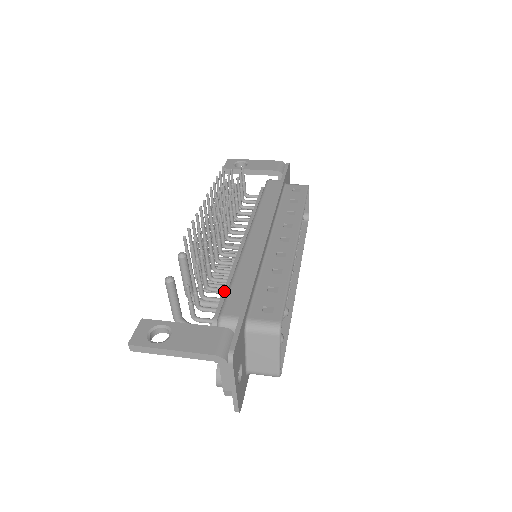
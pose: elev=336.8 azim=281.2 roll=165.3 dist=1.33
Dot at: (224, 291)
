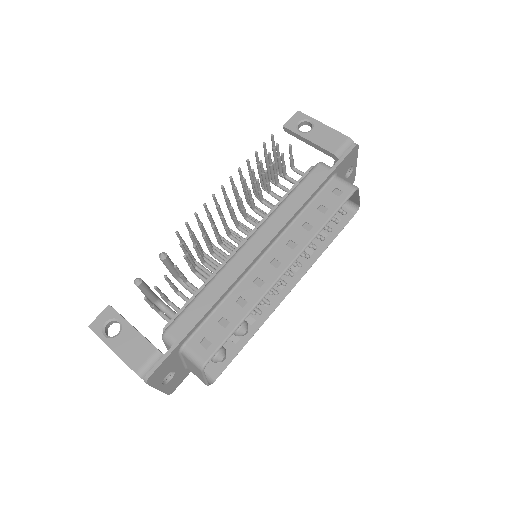
Dot at: (190, 299)
